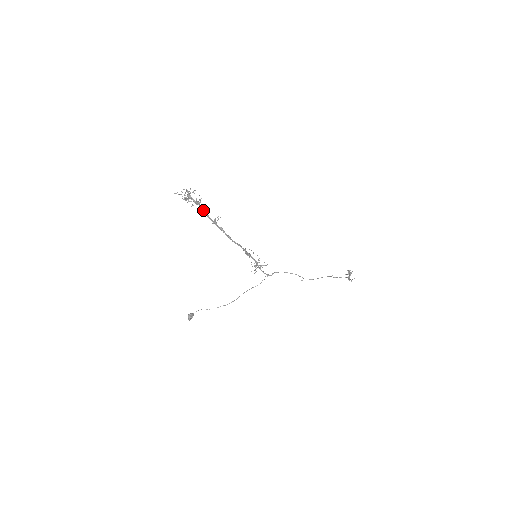
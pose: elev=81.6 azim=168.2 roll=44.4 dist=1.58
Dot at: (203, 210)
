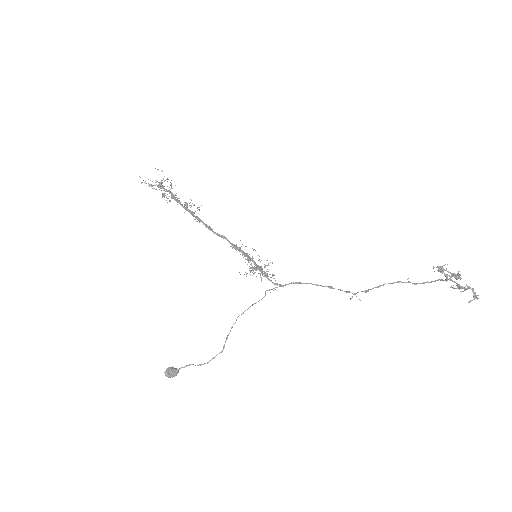
Dot at: (176, 199)
